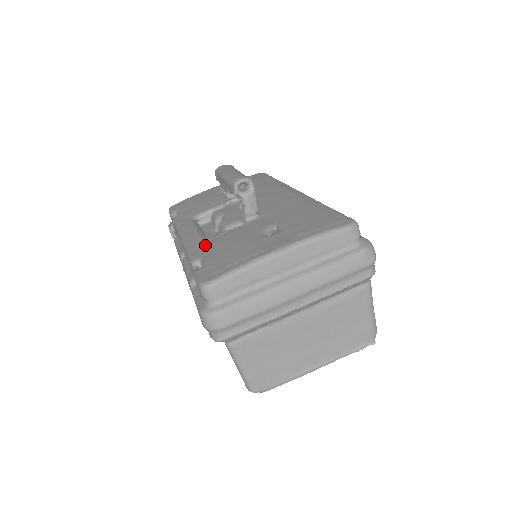
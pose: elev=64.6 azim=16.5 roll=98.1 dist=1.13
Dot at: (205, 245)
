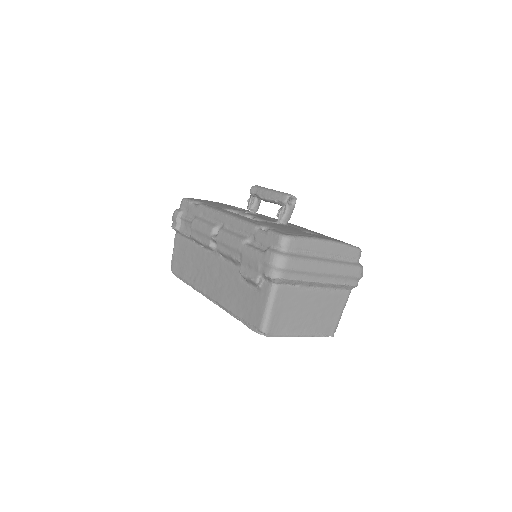
Dot at: (260, 222)
